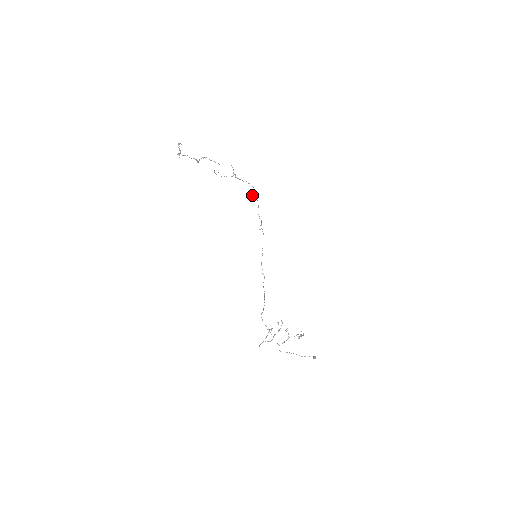
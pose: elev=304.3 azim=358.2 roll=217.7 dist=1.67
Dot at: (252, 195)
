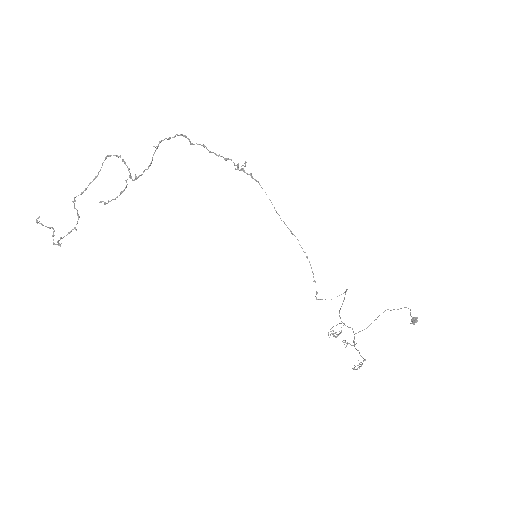
Dot at: occluded
